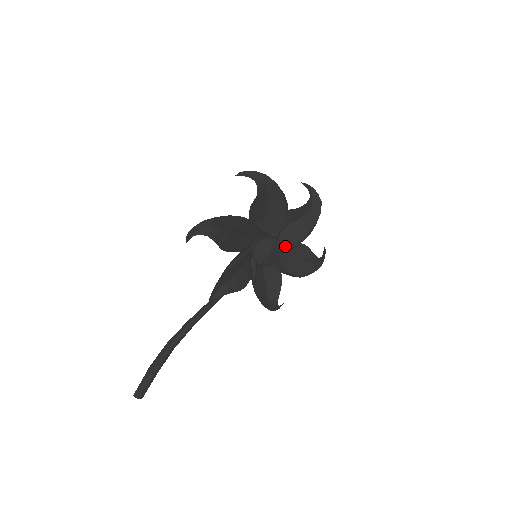
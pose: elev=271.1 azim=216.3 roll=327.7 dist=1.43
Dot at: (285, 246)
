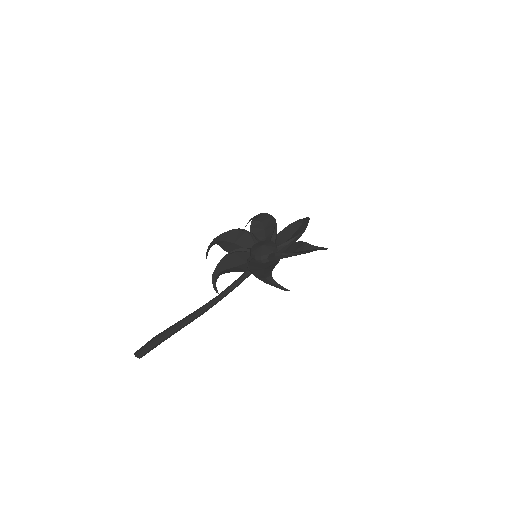
Dot at: (280, 245)
